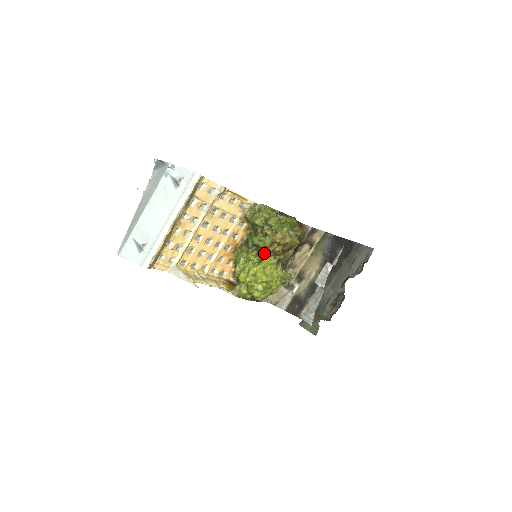
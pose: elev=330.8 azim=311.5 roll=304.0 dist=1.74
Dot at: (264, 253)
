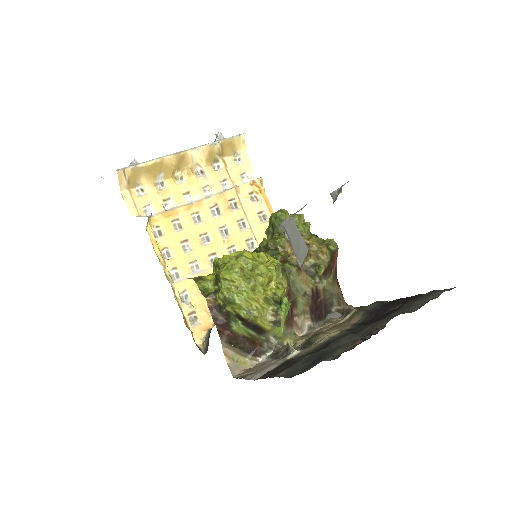
Dot at: occluded
